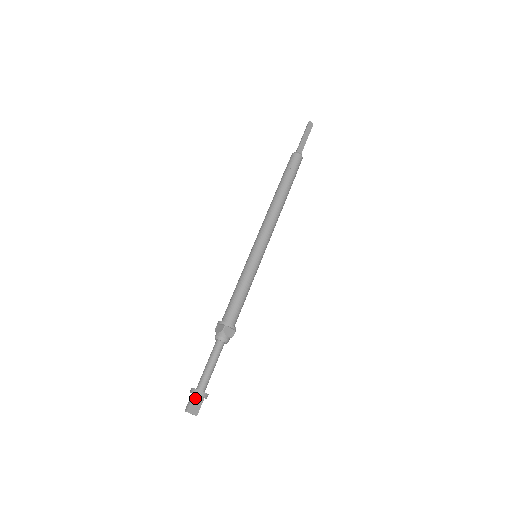
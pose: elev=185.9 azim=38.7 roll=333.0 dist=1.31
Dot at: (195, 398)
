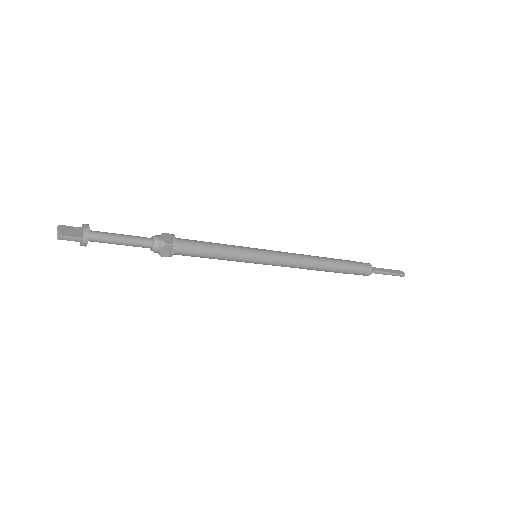
Dot at: (77, 229)
